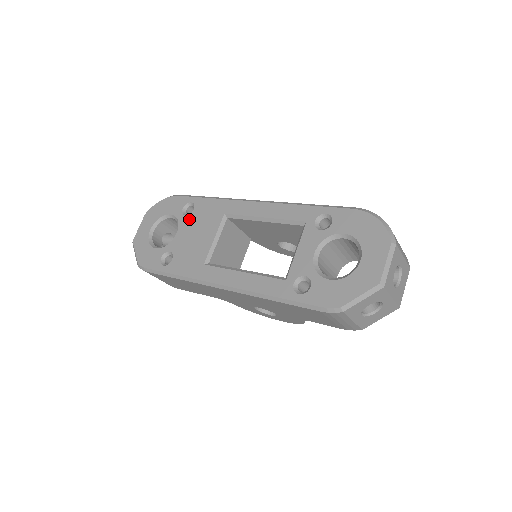
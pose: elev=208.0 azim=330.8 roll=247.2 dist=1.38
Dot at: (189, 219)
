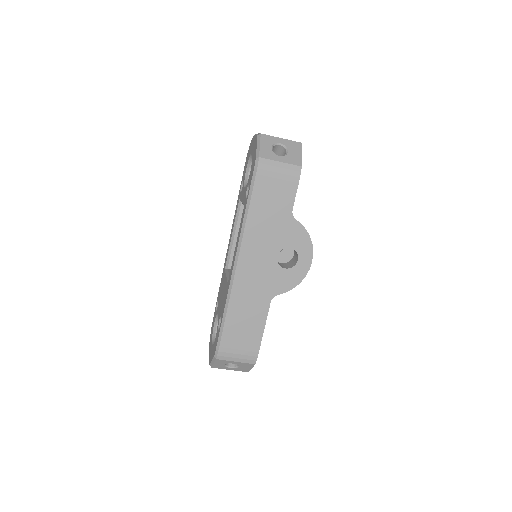
Dot at: (218, 303)
